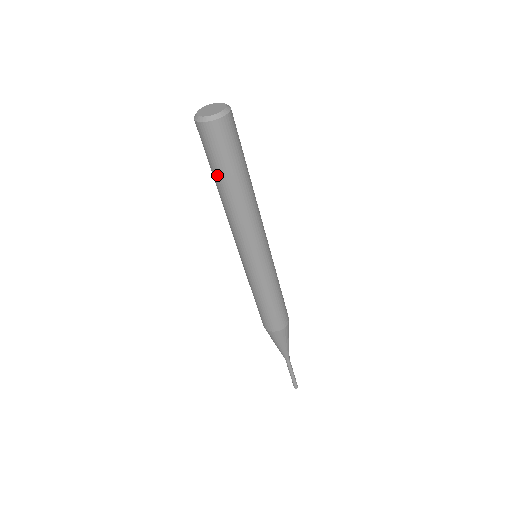
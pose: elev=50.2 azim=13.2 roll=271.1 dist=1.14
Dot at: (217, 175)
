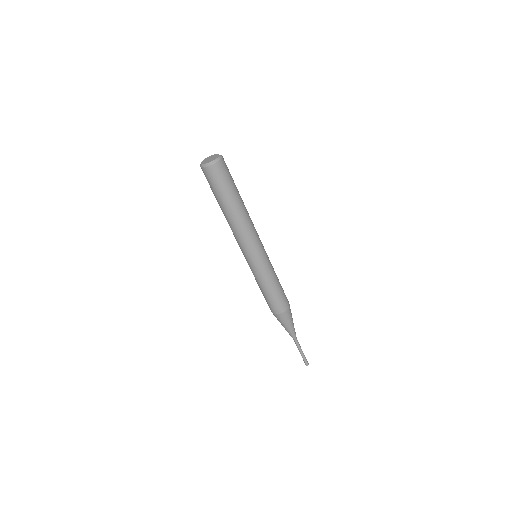
Dot at: (216, 199)
